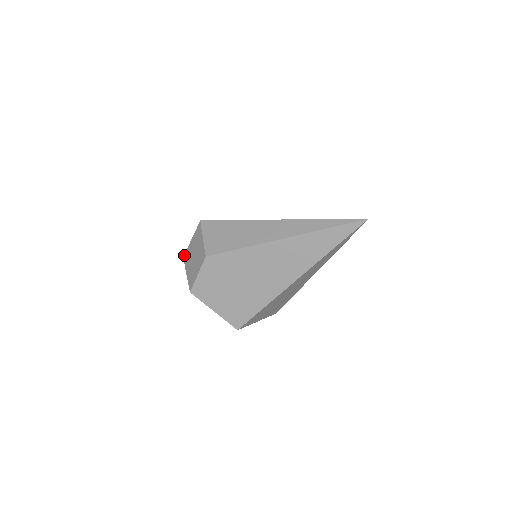
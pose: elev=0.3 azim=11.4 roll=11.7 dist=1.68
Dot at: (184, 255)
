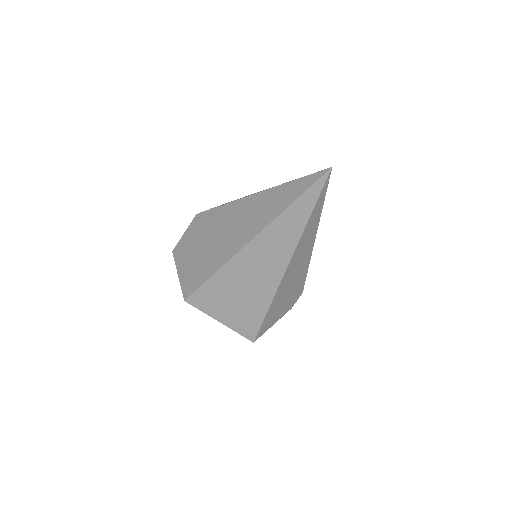
Dot at: occluded
